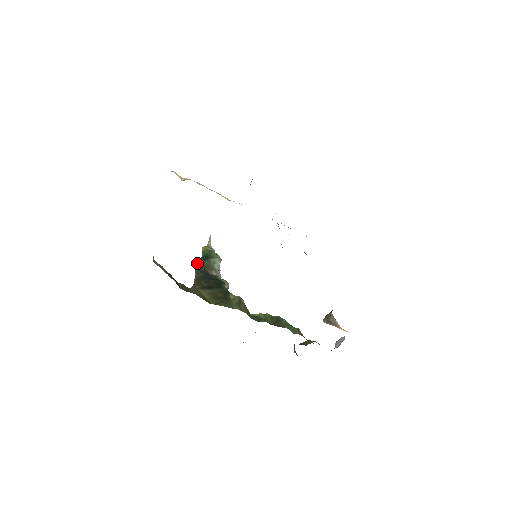
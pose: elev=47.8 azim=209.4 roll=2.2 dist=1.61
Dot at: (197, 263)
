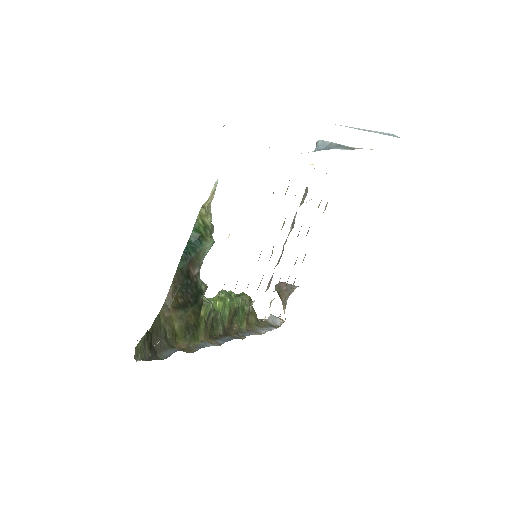
Dot at: (182, 257)
